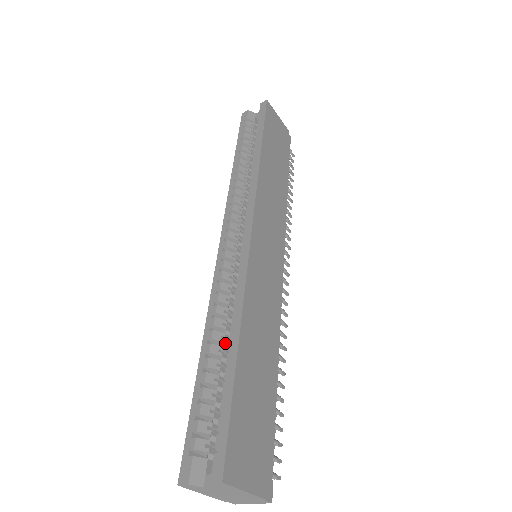
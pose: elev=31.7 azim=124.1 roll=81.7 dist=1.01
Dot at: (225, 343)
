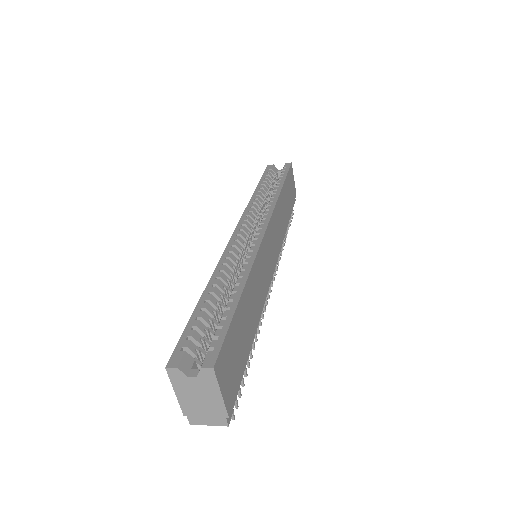
Dot at: (225, 293)
